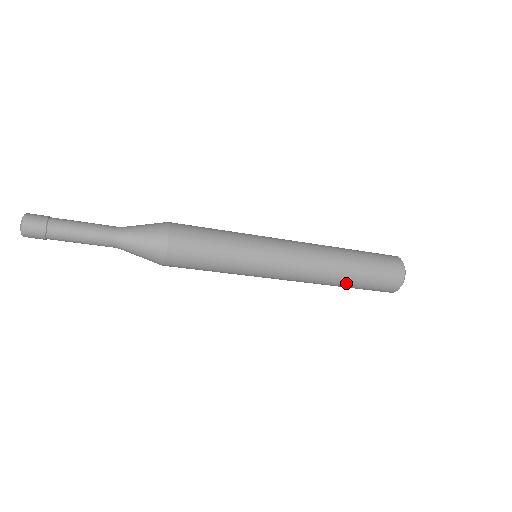
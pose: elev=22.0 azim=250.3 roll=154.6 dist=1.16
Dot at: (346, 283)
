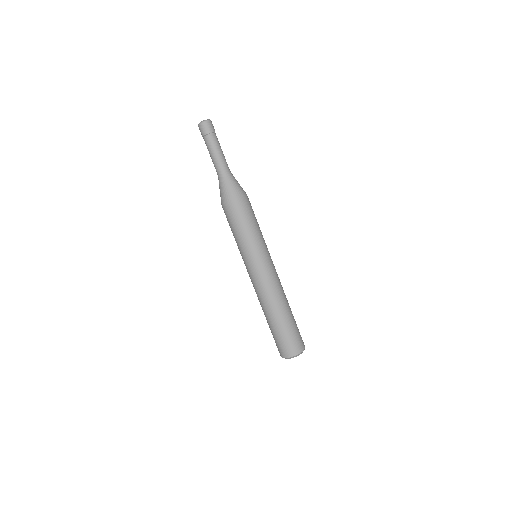
Dot at: (284, 316)
